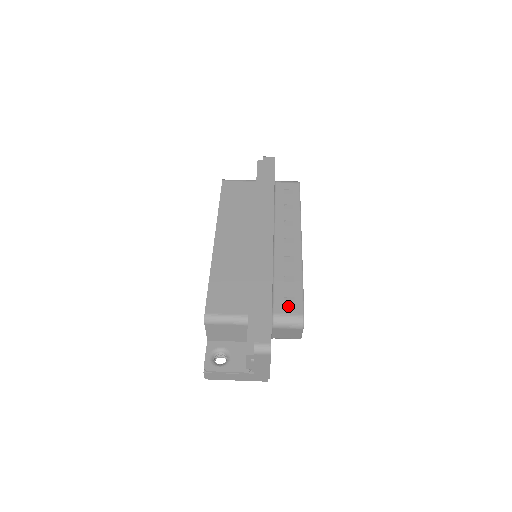
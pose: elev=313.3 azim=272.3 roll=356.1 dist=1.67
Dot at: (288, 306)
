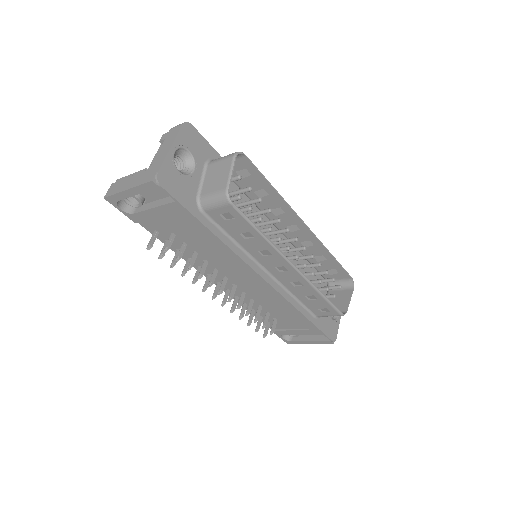
Dot at: (238, 166)
